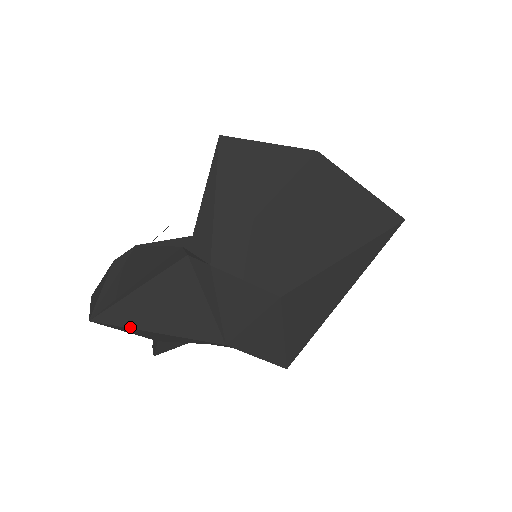
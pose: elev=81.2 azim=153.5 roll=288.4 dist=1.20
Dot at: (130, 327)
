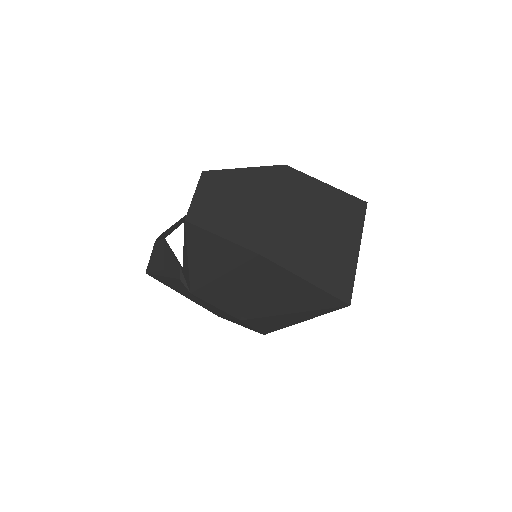
Dot at: (166, 285)
